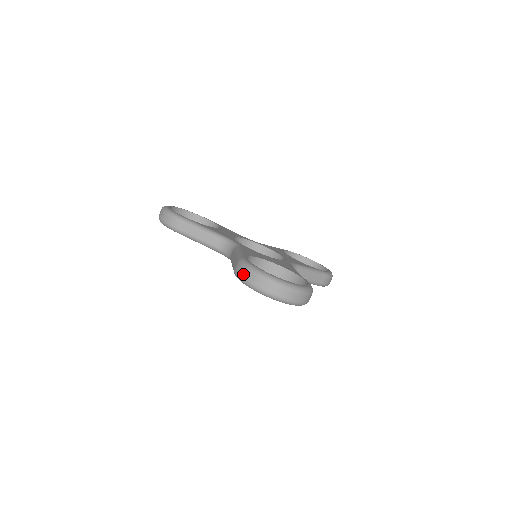
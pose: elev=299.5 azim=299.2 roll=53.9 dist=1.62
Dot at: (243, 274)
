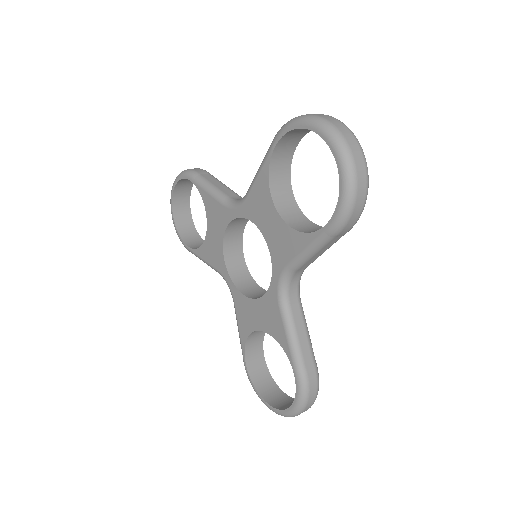
Dot at: occluded
